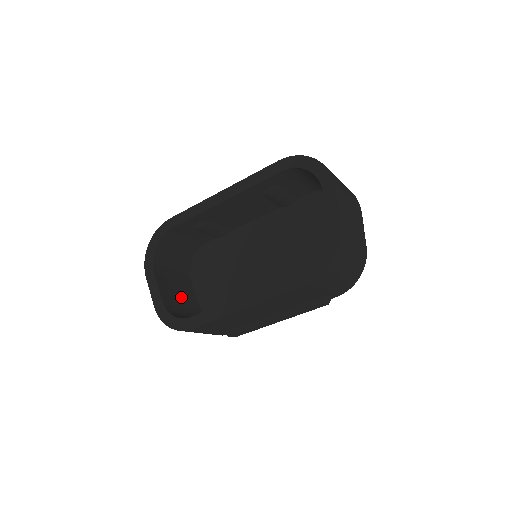
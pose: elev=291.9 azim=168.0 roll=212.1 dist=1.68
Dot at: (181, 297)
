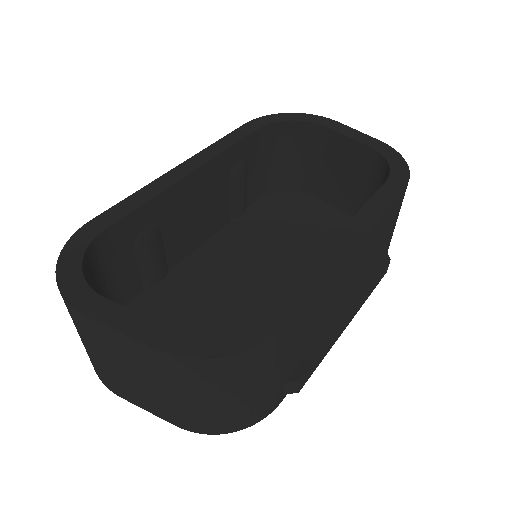
Dot at: occluded
